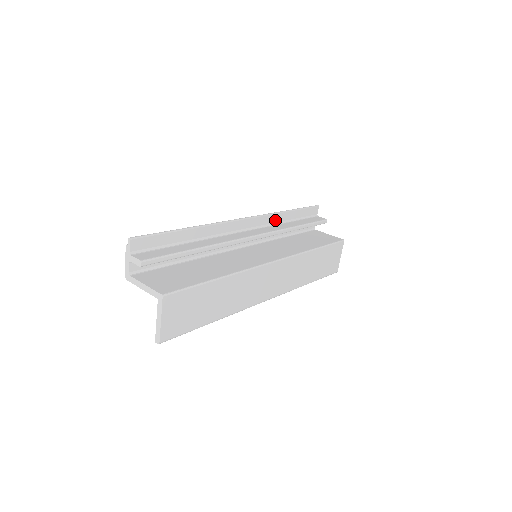
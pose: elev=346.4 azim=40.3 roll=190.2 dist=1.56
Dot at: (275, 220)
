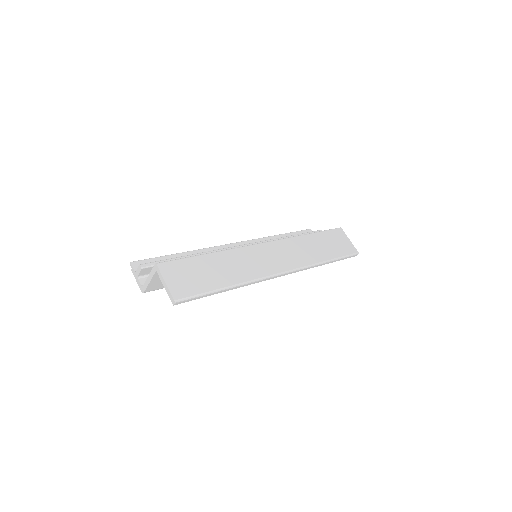
Dot at: occluded
